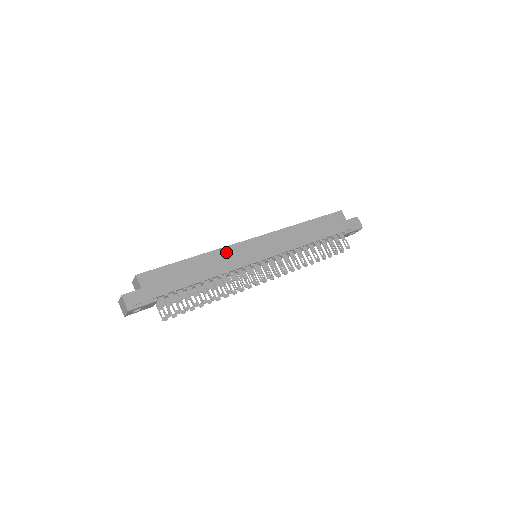
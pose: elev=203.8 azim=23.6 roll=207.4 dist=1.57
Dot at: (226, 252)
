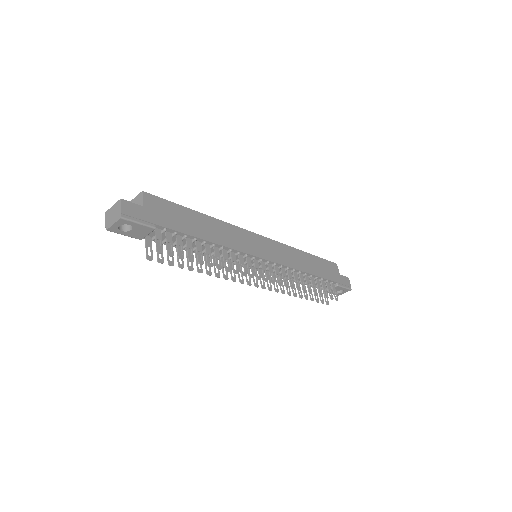
Dot at: (234, 230)
